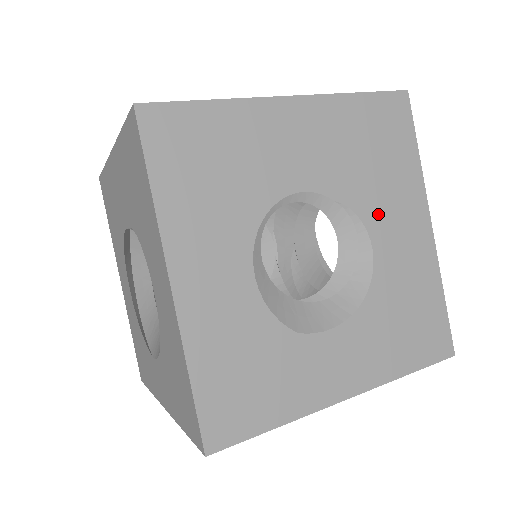
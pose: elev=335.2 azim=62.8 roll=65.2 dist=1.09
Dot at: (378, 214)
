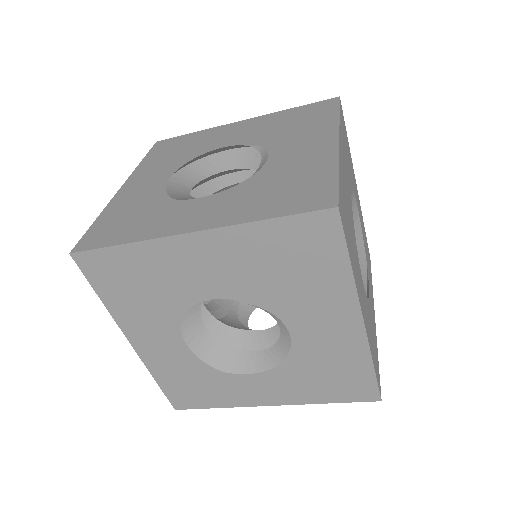
Dot at: (283, 144)
